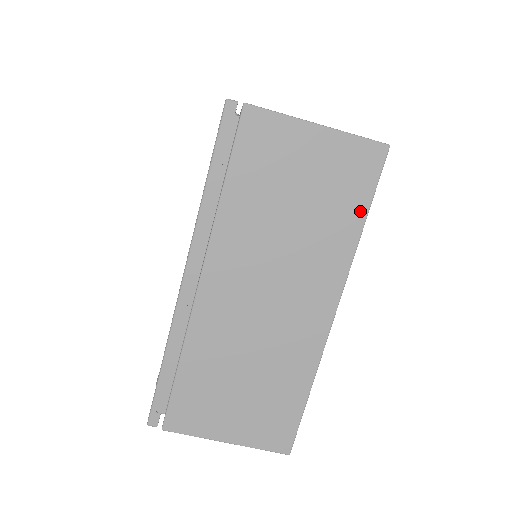
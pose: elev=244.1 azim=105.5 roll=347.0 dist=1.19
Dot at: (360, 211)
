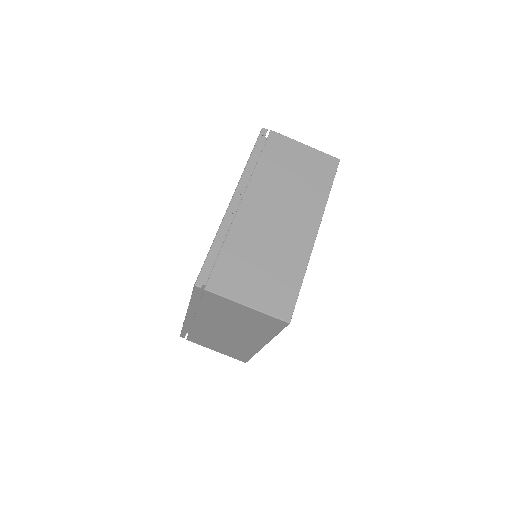
Dot at: (328, 184)
